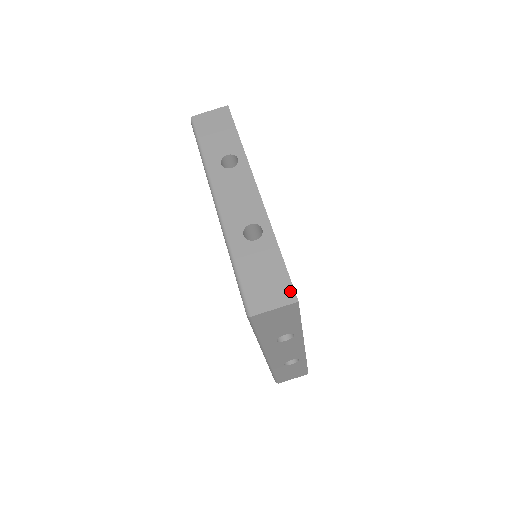
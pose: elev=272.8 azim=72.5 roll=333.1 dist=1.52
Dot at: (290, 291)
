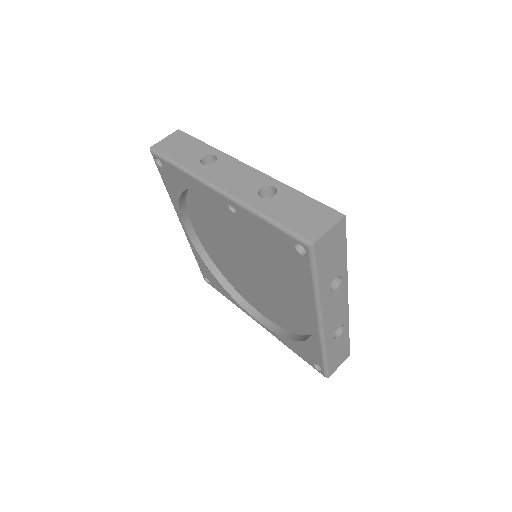
Dot at: (333, 212)
